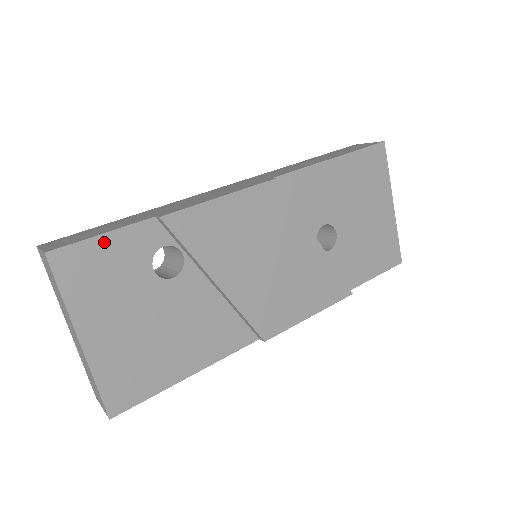
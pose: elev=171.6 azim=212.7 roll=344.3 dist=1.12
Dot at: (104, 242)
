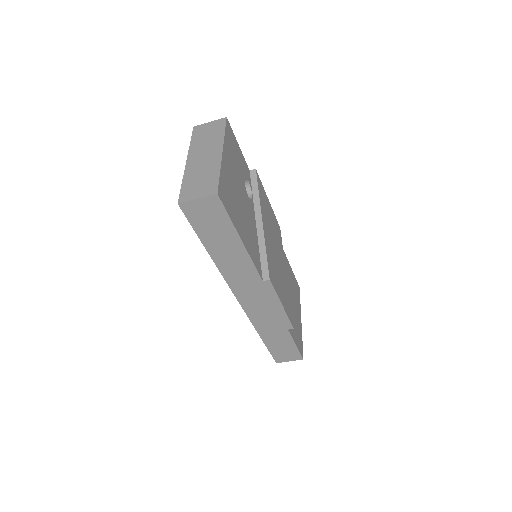
Dot at: (238, 147)
